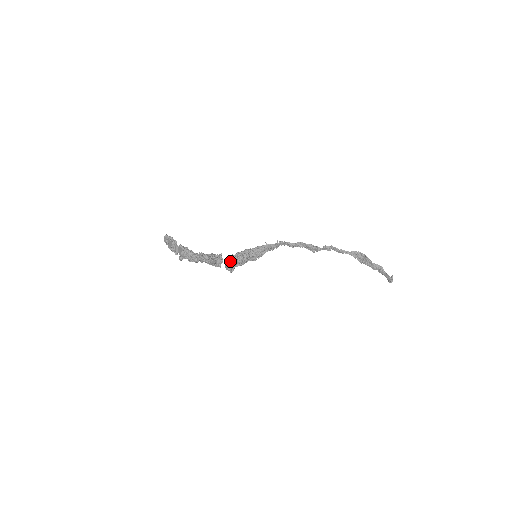
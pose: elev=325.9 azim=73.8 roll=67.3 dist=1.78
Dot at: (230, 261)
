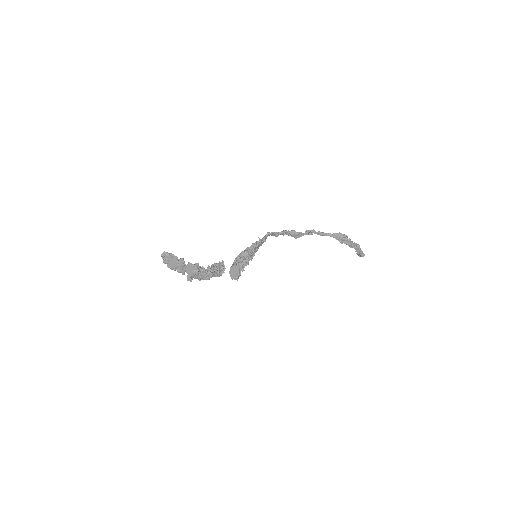
Dot at: (239, 269)
